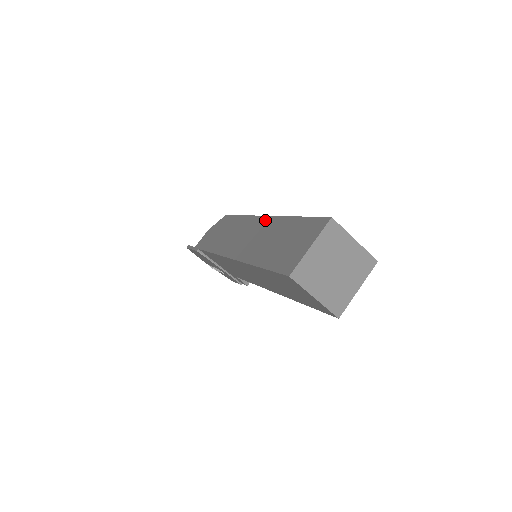
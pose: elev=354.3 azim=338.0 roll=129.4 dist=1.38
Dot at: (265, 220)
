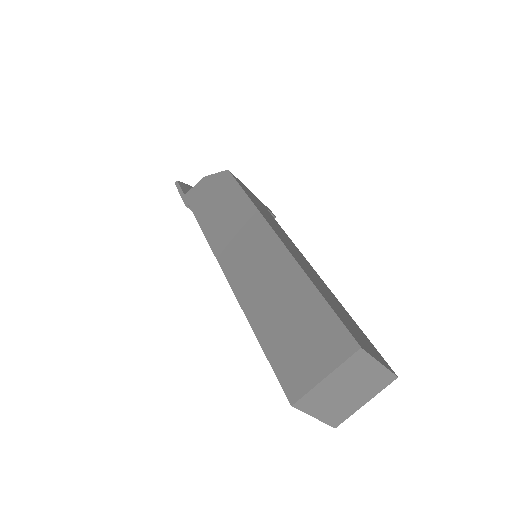
Dot at: (276, 246)
